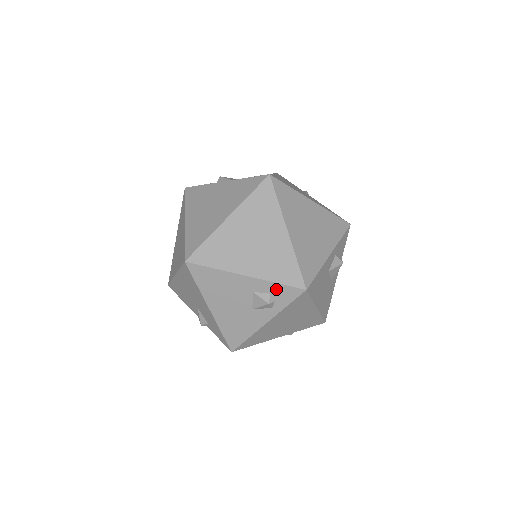
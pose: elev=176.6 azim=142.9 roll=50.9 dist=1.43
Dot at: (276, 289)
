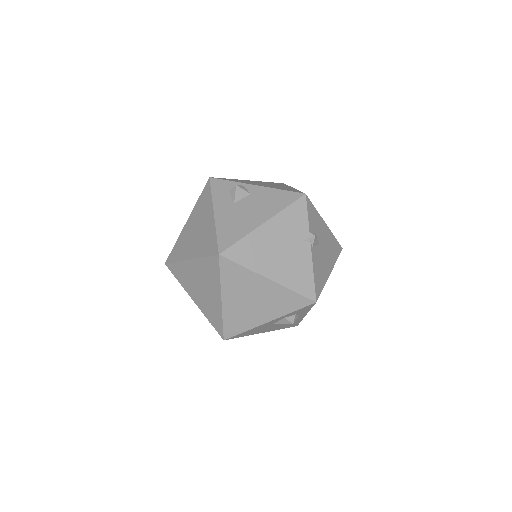
Dot at: occluded
